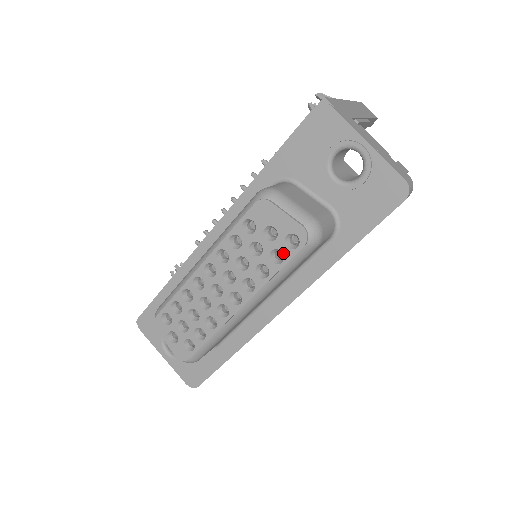
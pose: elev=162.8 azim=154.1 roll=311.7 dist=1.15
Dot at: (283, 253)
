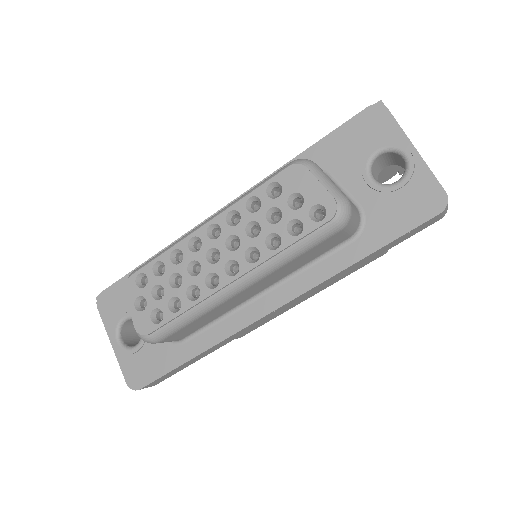
Dot at: (303, 224)
